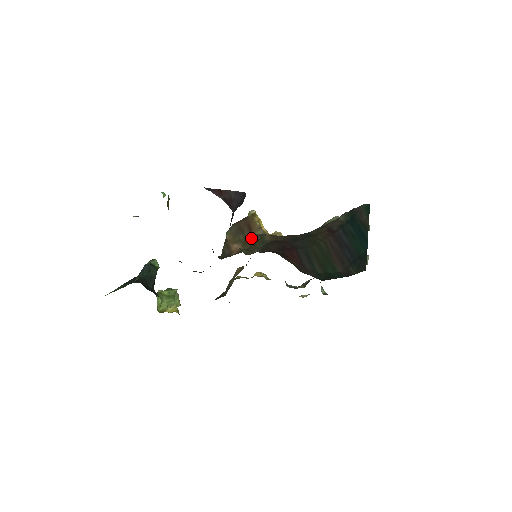
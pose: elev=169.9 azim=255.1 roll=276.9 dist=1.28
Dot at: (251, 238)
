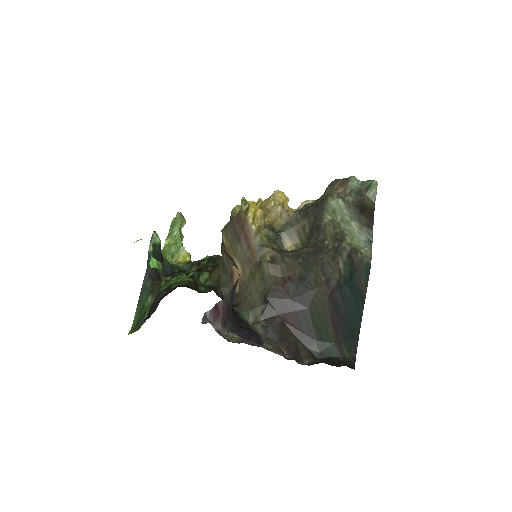
Dot at: (249, 254)
